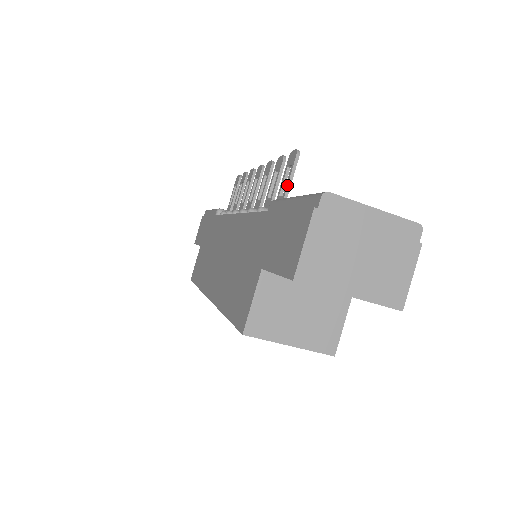
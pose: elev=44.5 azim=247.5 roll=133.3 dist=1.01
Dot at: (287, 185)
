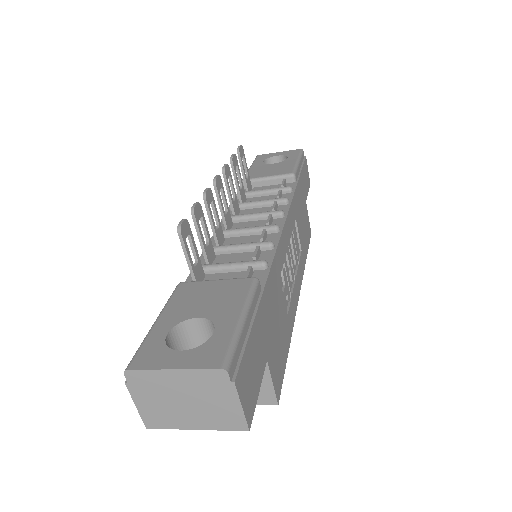
Dot at: occluded
